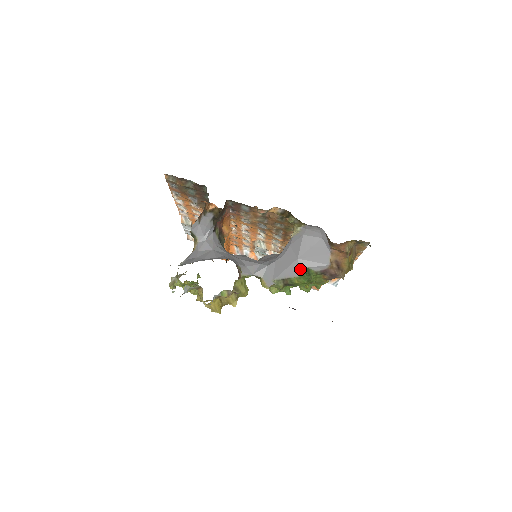
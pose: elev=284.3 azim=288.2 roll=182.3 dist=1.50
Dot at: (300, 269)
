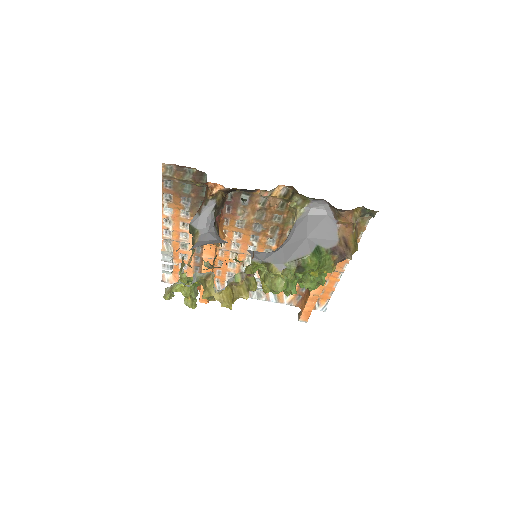
Dot at: (311, 247)
